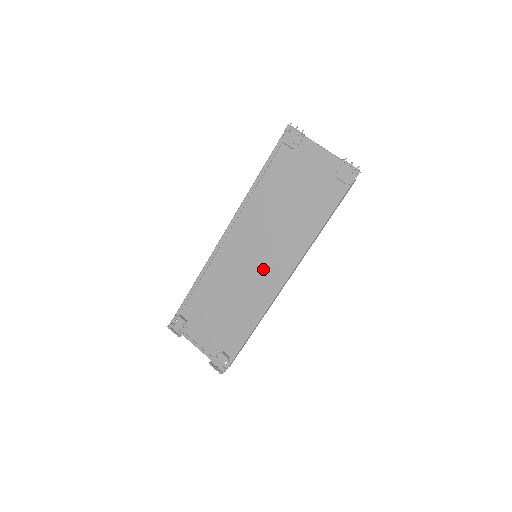
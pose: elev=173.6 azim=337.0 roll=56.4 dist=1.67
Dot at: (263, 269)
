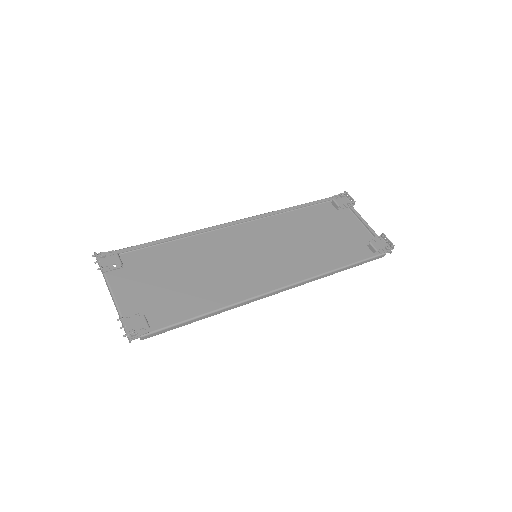
Dot at: (256, 270)
